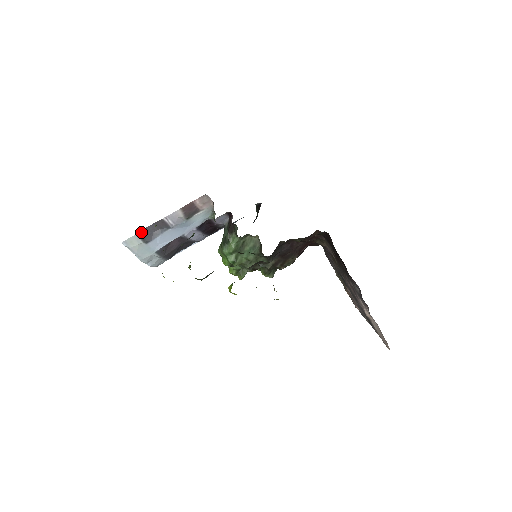
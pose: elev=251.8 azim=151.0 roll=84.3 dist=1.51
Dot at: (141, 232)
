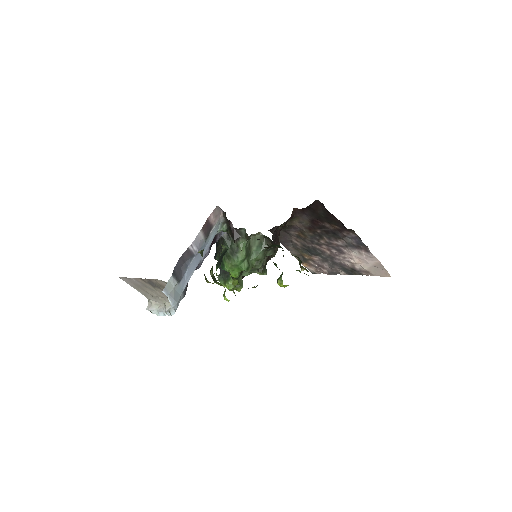
Dot at: (173, 272)
